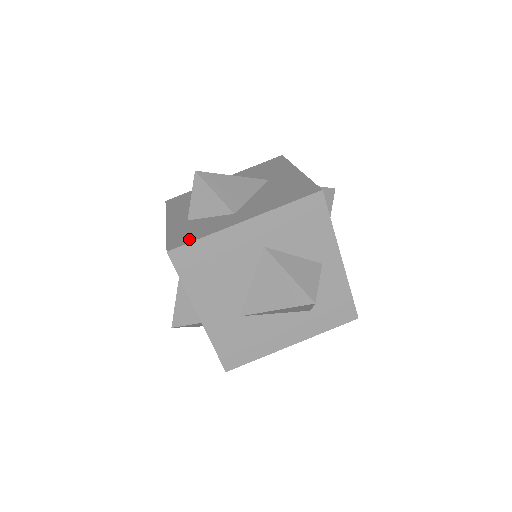
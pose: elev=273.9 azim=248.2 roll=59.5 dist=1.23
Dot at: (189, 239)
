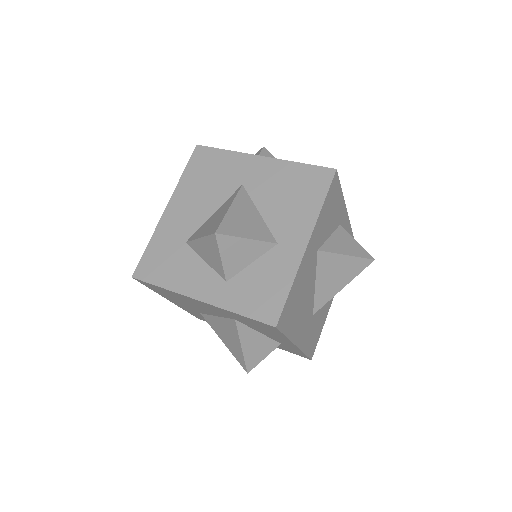
Dot at: (278, 299)
